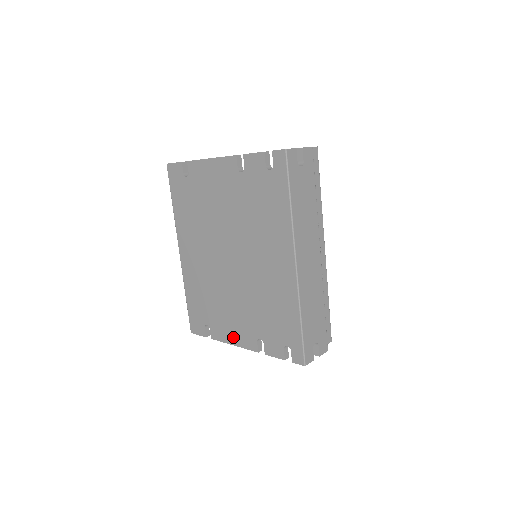
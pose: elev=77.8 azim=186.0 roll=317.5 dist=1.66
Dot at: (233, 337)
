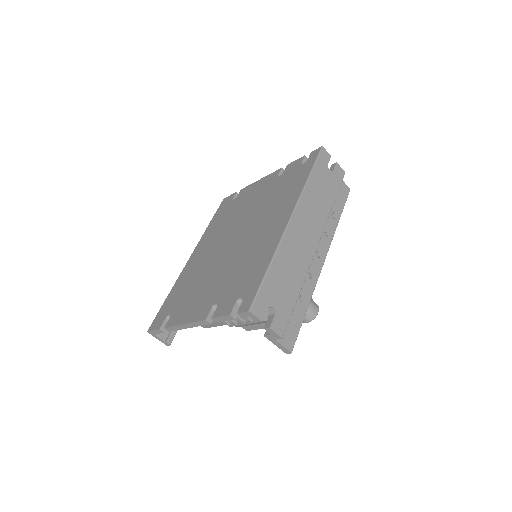
Dot at: (189, 315)
